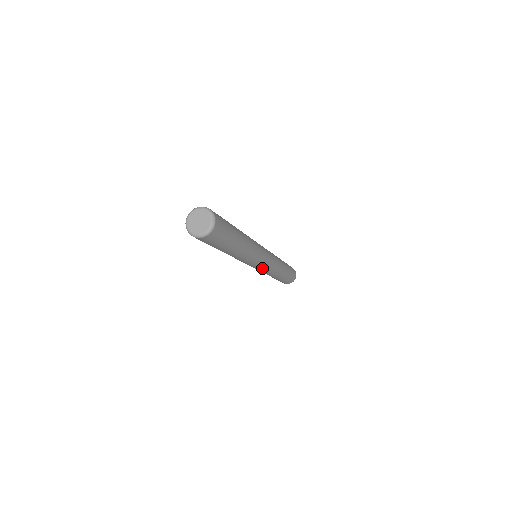
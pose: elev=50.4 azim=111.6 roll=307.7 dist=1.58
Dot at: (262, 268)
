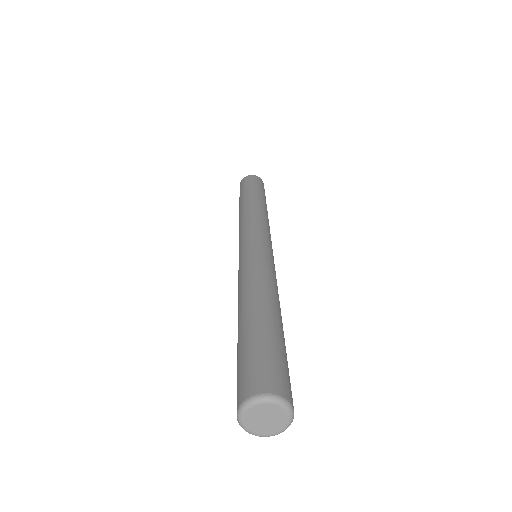
Dot at: occluded
